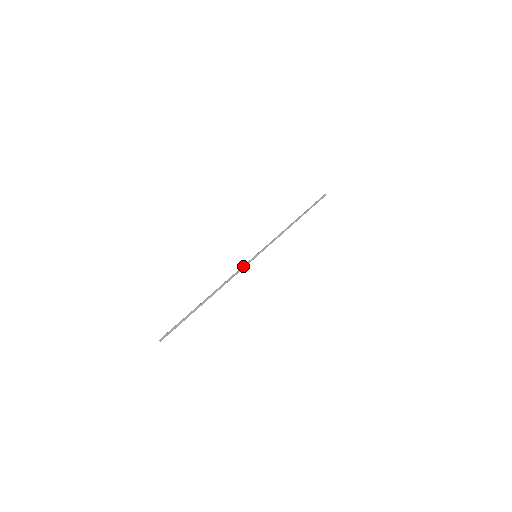
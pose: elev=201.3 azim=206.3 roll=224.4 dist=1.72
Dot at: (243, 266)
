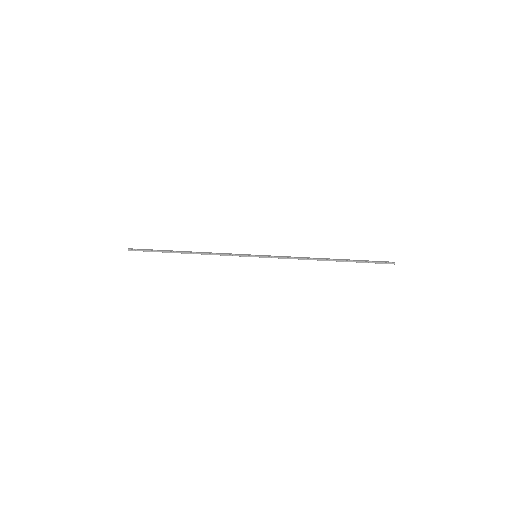
Dot at: (236, 254)
